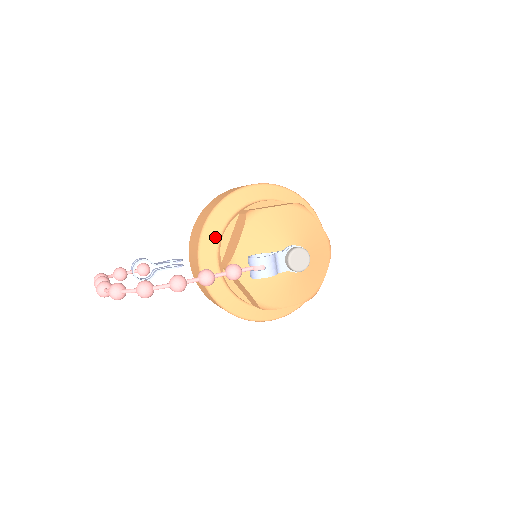
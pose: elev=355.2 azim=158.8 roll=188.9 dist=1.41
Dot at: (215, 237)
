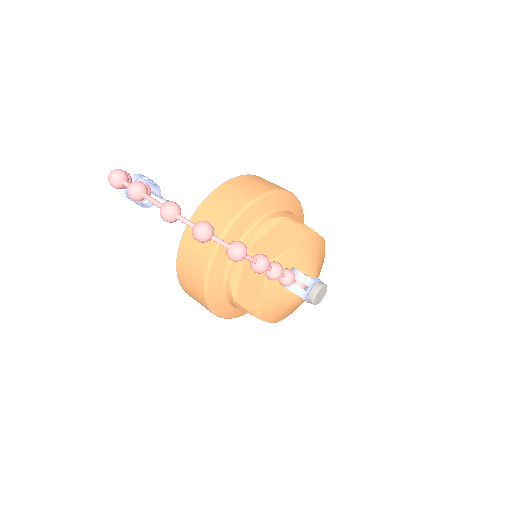
Dot at: (252, 220)
